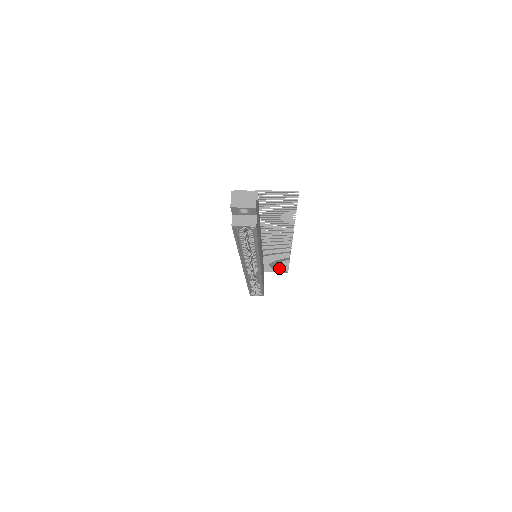
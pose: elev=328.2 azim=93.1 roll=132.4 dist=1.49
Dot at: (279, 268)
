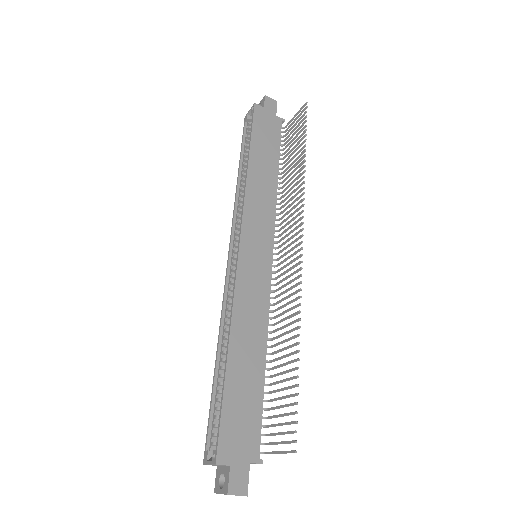
Dot at: (286, 413)
